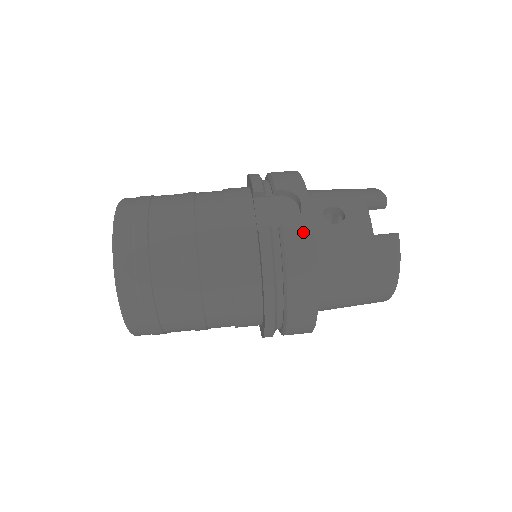
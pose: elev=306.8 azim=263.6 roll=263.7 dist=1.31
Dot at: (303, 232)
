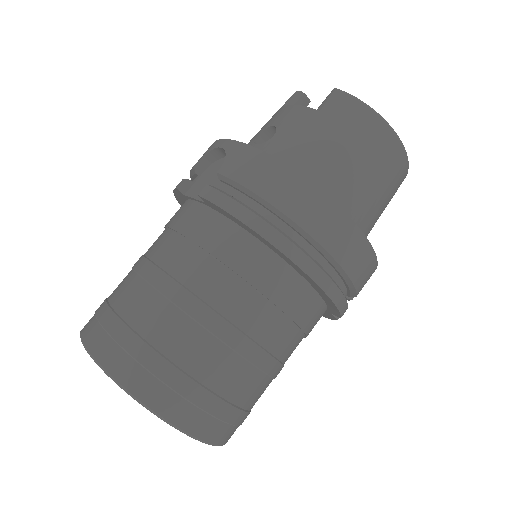
Dot at: (241, 157)
